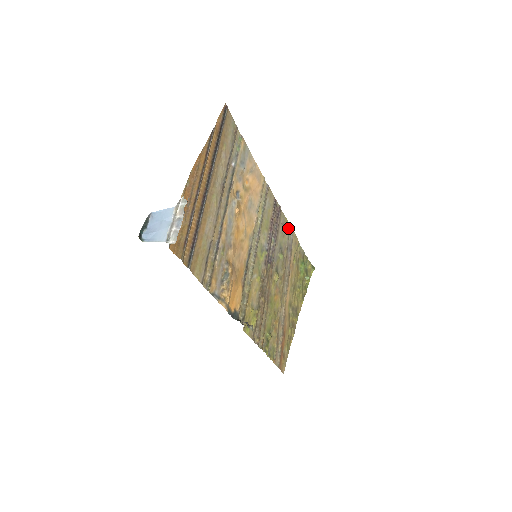
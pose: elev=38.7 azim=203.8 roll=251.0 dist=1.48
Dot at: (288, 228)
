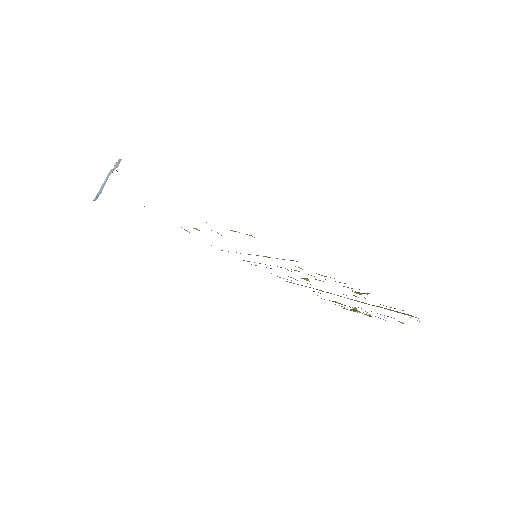
Dot at: occluded
